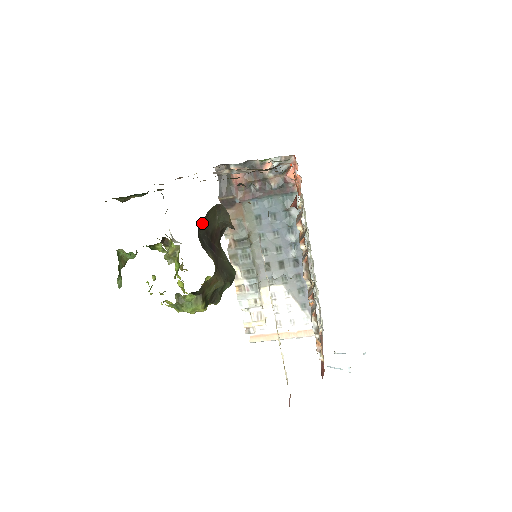
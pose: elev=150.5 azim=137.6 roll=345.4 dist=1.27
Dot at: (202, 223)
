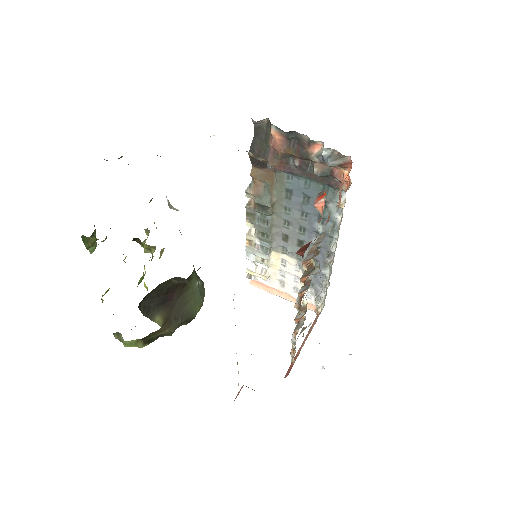
Dot at: (149, 293)
